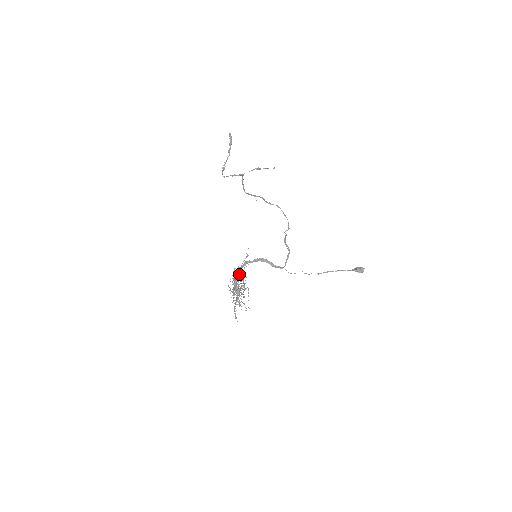
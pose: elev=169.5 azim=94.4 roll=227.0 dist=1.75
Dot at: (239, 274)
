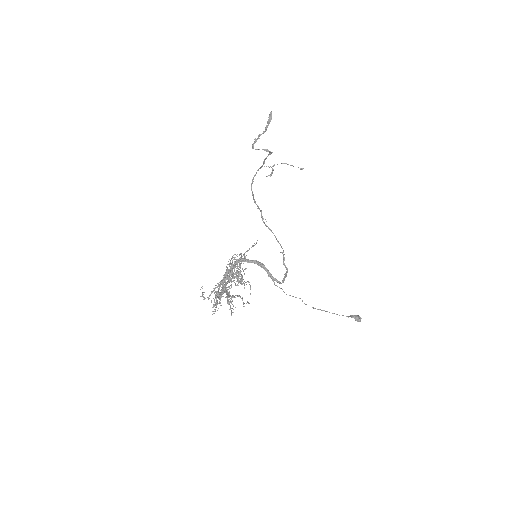
Dot at: (237, 264)
